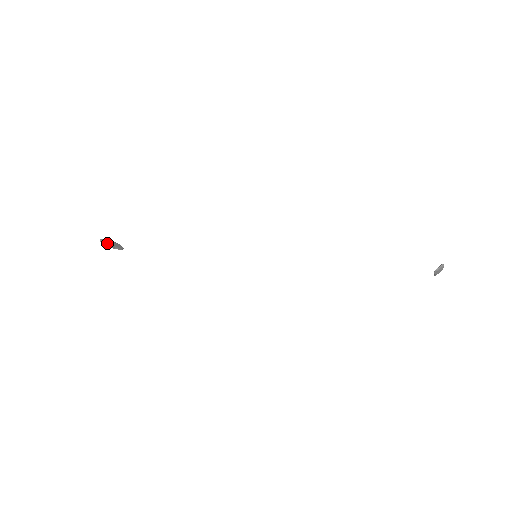
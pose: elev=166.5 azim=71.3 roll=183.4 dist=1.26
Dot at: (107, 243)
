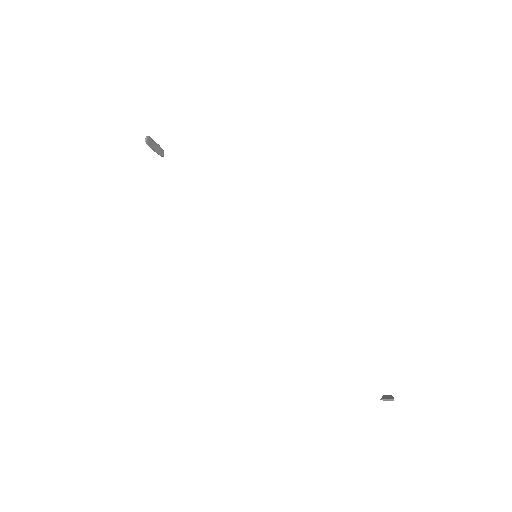
Dot at: (151, 143)
